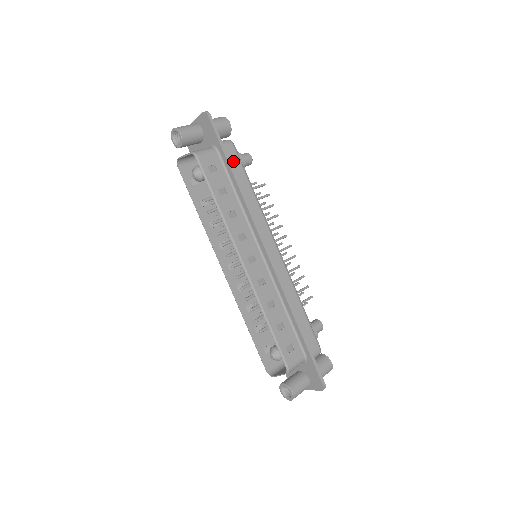
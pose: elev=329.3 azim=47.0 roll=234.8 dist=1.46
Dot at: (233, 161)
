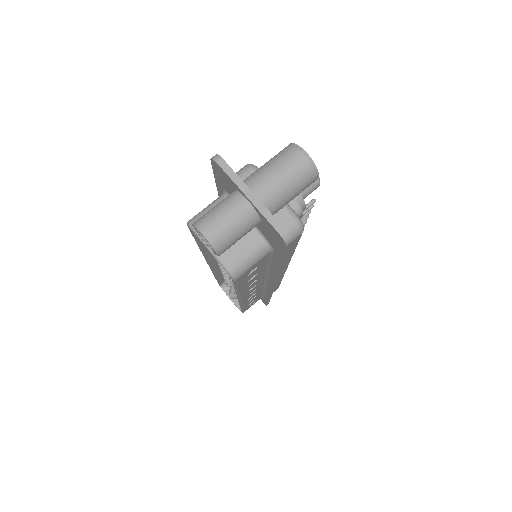
Dot at: occluded
